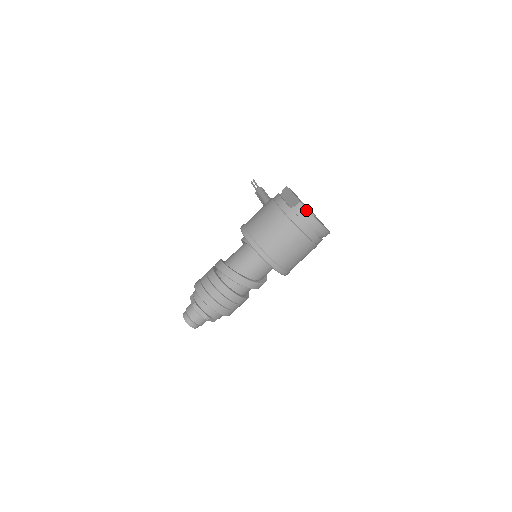
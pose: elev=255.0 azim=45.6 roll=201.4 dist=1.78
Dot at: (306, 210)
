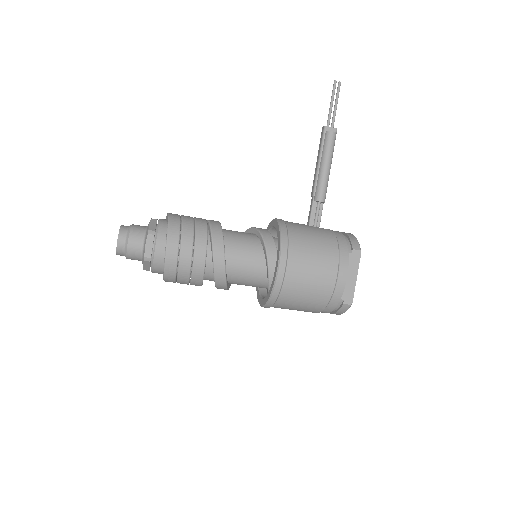
Dot at: occluded
